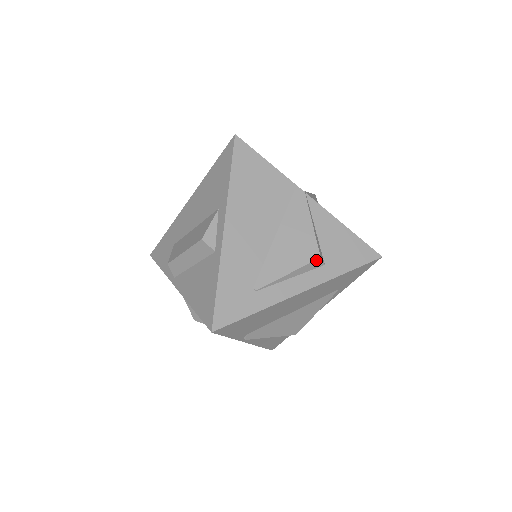
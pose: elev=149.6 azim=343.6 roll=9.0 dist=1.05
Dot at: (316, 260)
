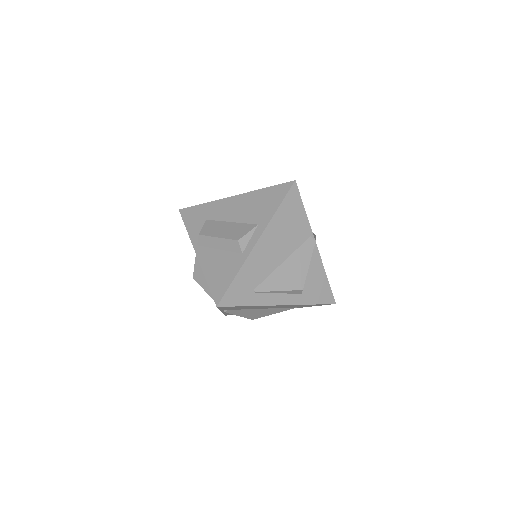
Dot at: (299, 290)
